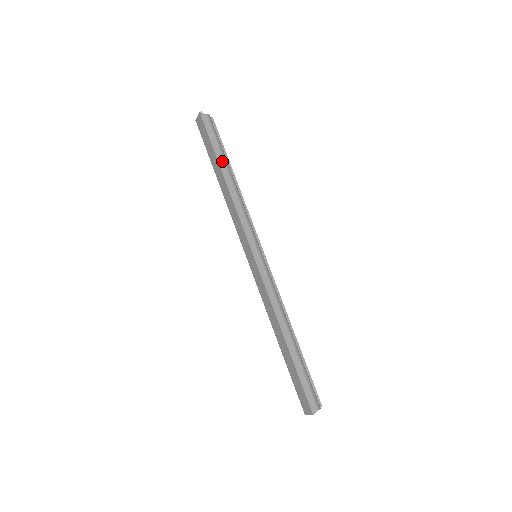
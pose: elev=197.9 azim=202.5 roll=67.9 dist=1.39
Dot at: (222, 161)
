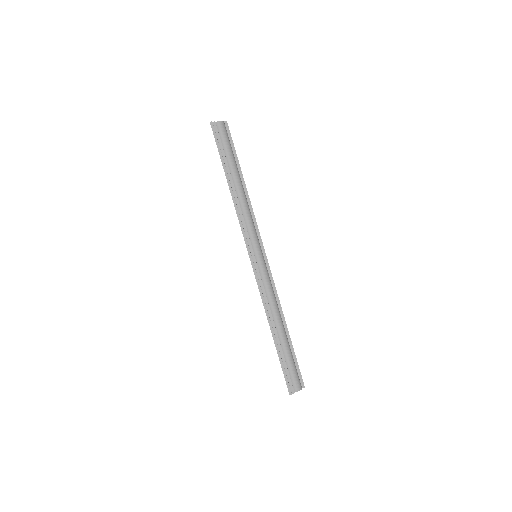
Dot at: (230, 168)
